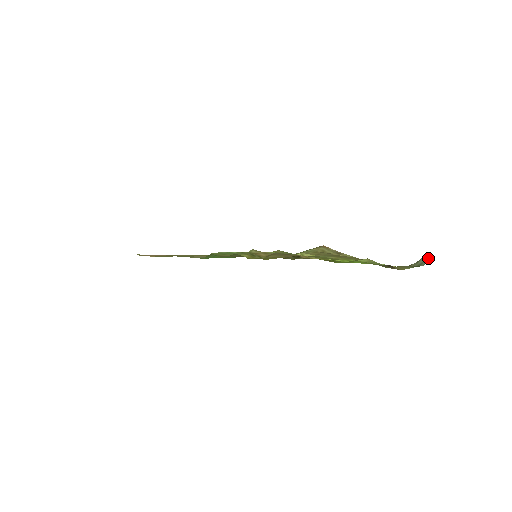
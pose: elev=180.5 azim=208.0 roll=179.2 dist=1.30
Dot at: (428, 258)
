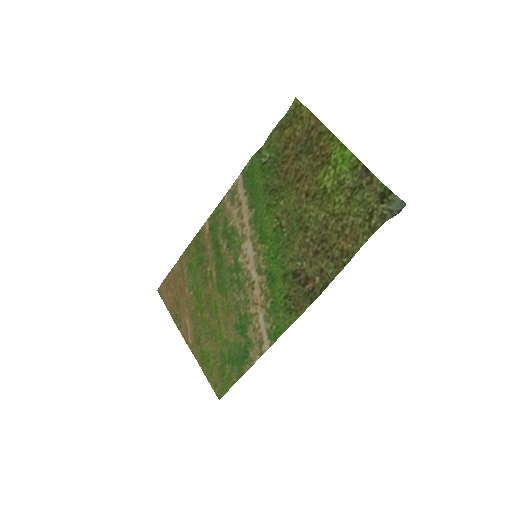
Dot at: (400, 203)
